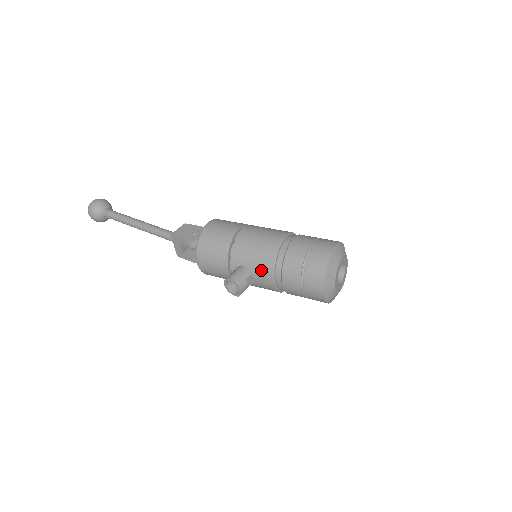
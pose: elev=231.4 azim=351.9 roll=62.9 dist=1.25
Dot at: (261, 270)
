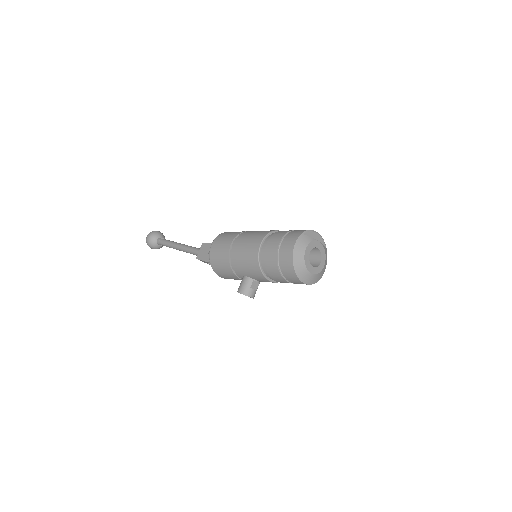
Dot at: (257, 277)
